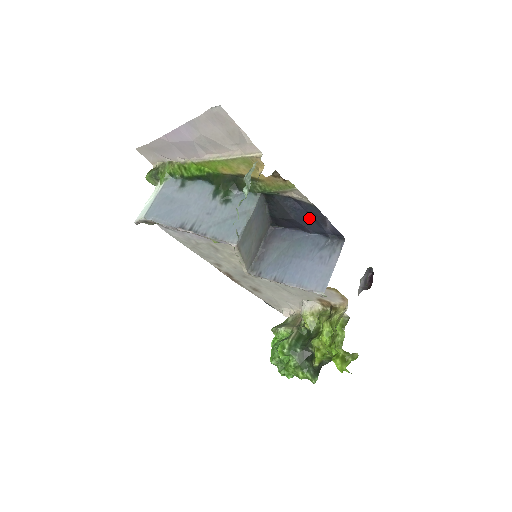
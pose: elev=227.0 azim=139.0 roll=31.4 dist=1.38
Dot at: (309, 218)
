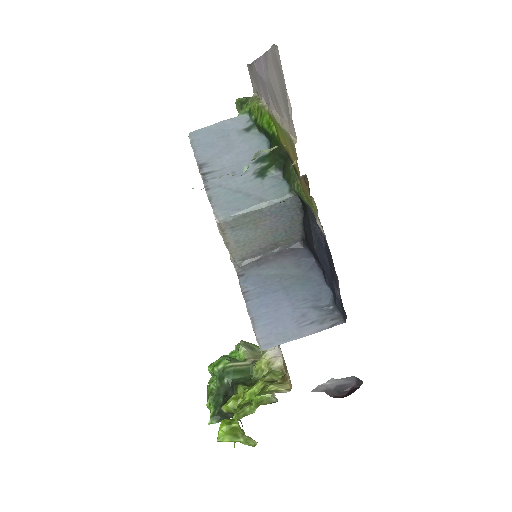
Dot at: (328, 264)
